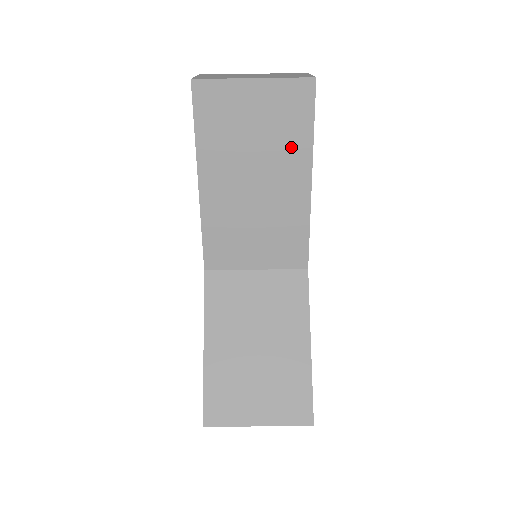
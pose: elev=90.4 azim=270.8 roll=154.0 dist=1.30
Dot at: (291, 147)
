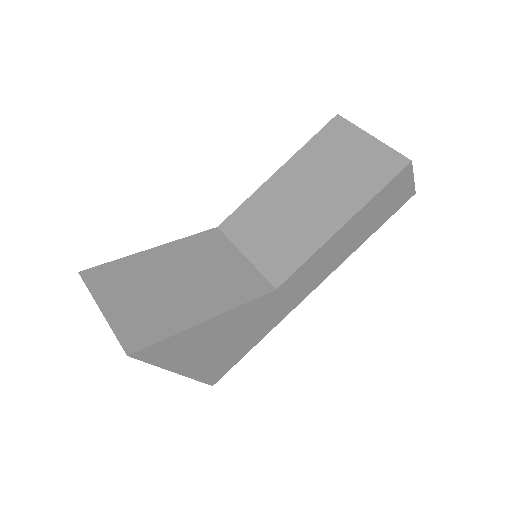
Dot at: (354, 191)
